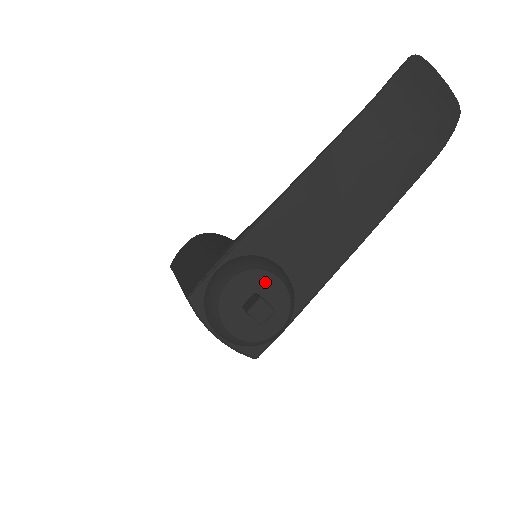
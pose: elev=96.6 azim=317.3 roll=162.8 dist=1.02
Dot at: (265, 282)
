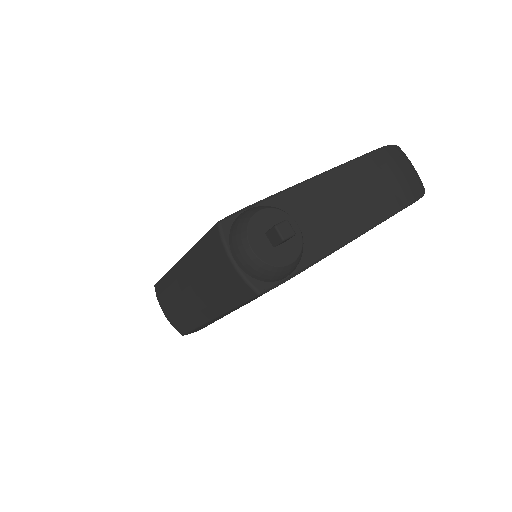
Dot at: occluded
